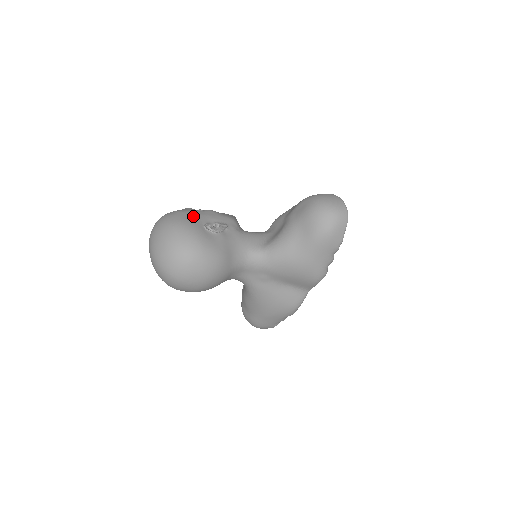
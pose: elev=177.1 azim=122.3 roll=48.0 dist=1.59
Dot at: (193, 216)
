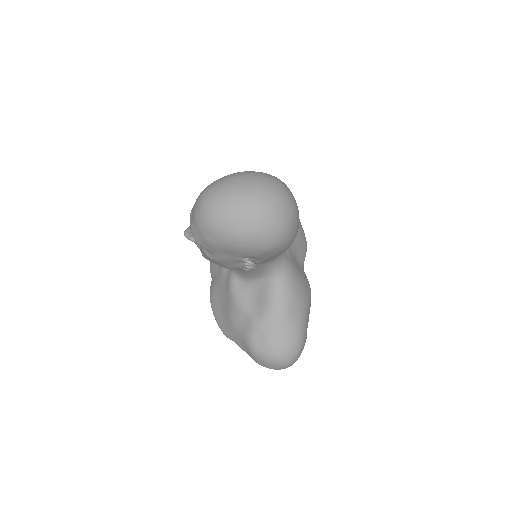
Dot at: occluded
